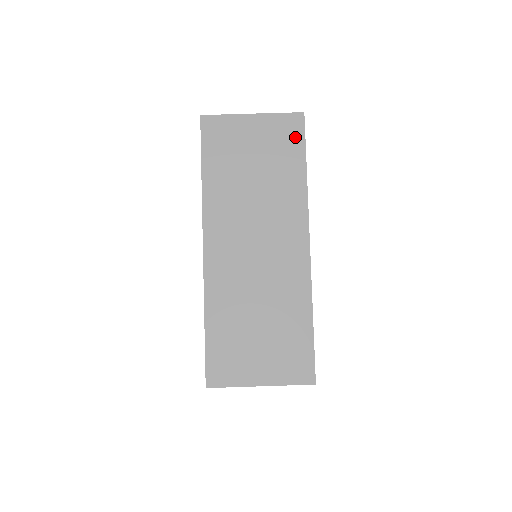
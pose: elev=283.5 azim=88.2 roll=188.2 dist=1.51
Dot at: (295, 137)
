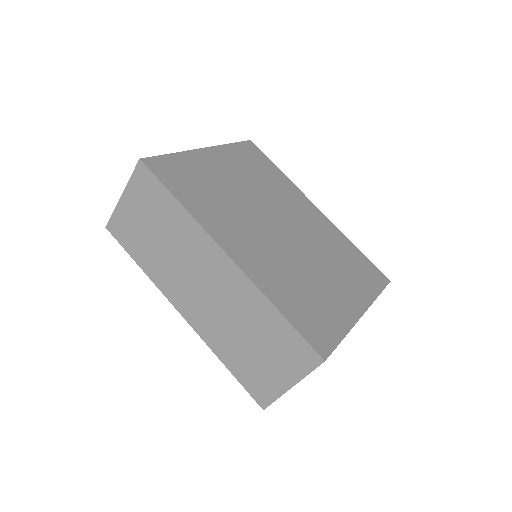
Dot at: (151, 184)
